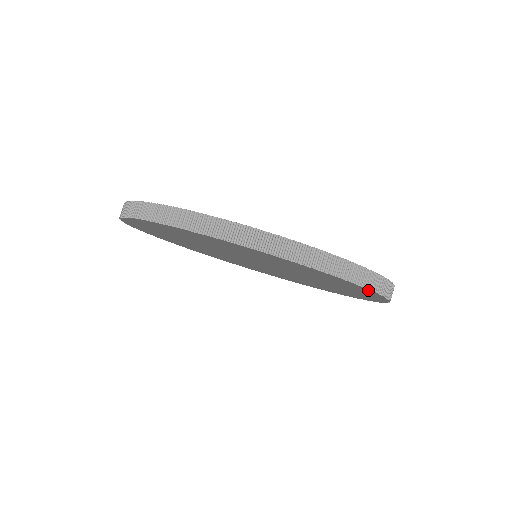
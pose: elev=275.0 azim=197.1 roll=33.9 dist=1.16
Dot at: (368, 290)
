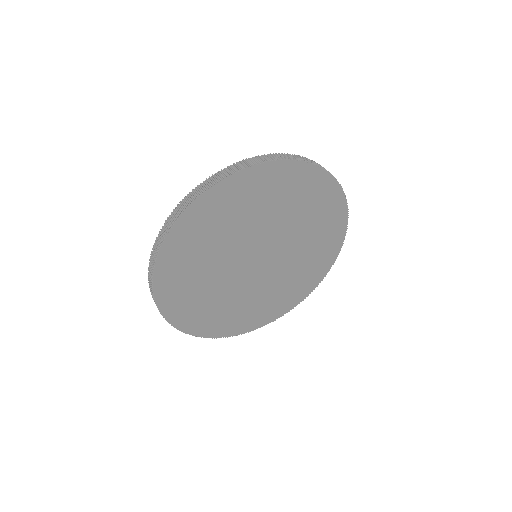
Dot at: (325, 175)
